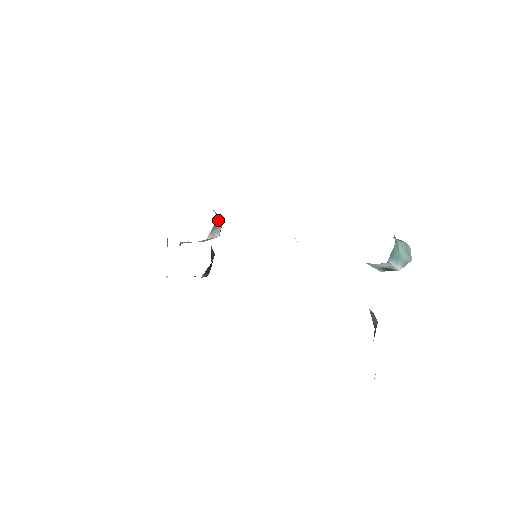
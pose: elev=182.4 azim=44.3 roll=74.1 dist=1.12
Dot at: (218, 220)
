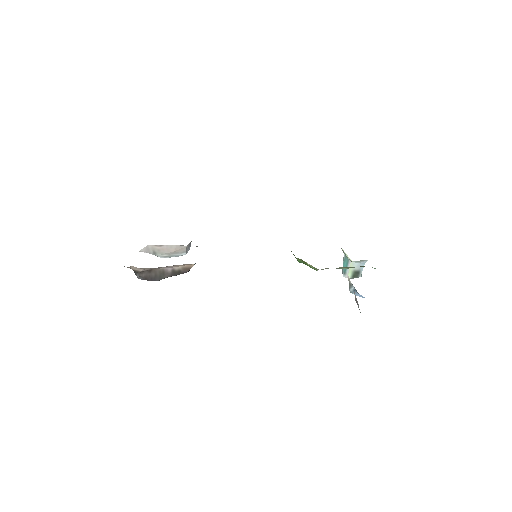
Dot at: occluded
